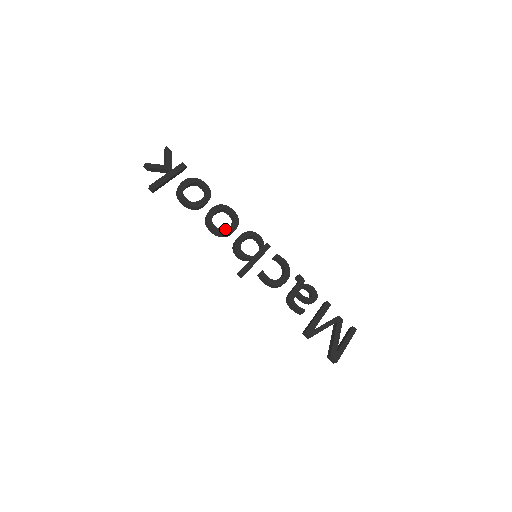
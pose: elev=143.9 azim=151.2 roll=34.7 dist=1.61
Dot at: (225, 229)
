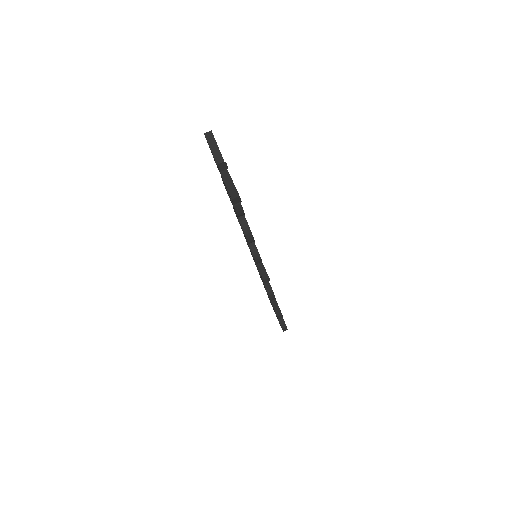
Dot at: occluded
